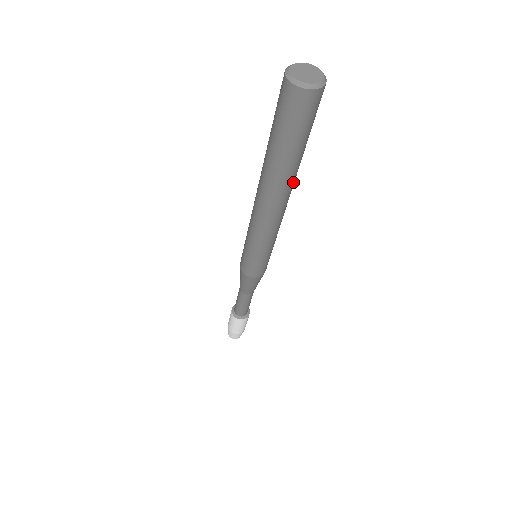
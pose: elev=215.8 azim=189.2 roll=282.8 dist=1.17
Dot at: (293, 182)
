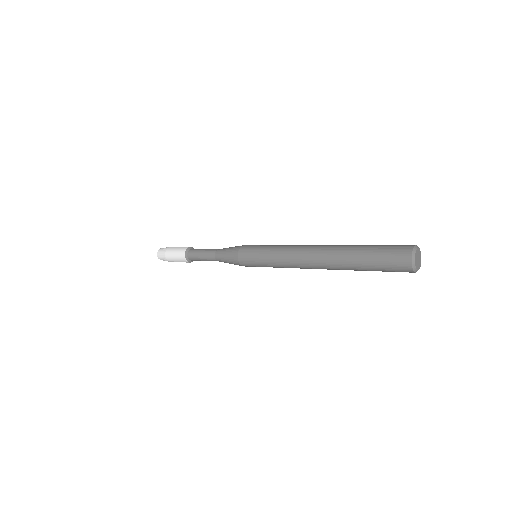
Dot at: occluded
